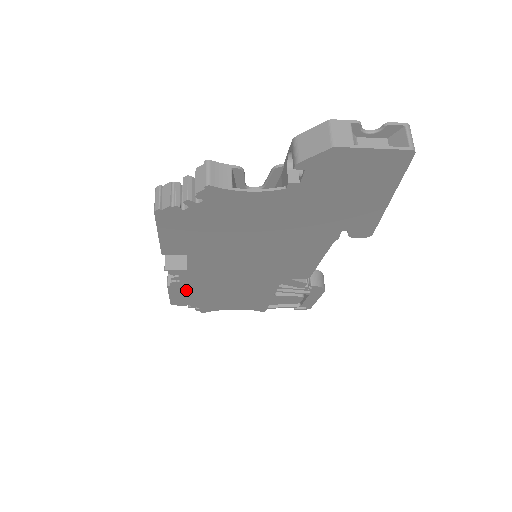
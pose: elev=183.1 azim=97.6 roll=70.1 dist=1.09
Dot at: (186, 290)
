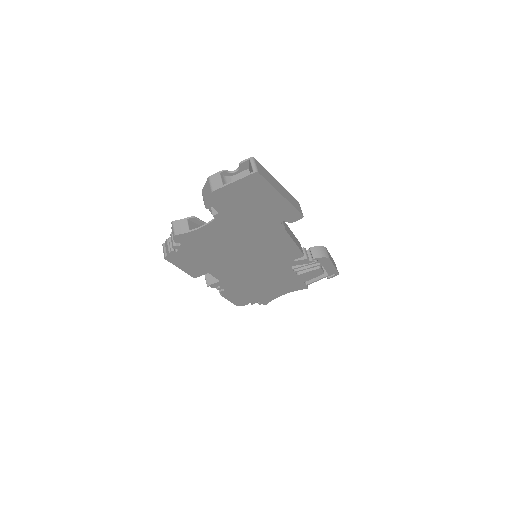
Dot at: (235, 294)
